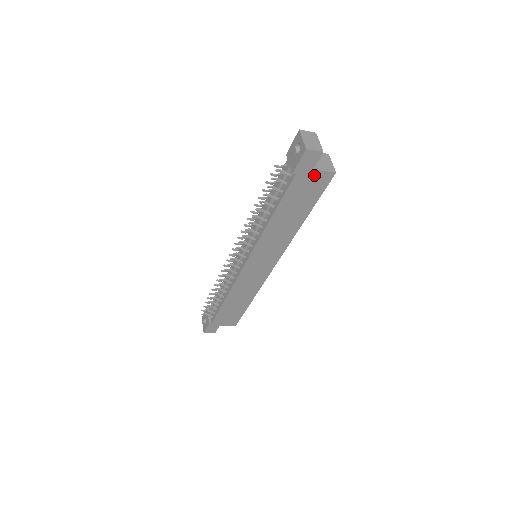
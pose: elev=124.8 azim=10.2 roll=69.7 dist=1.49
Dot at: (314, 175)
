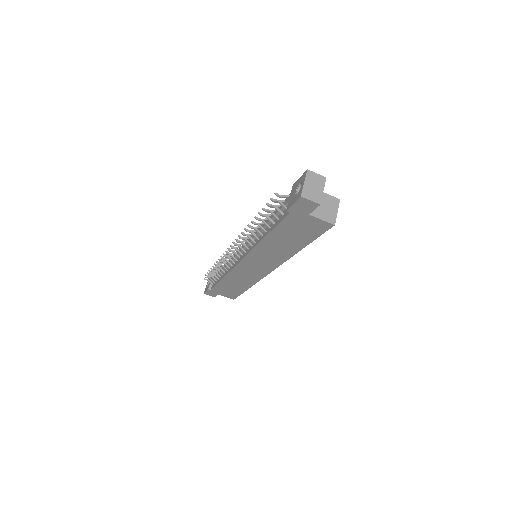
Dot at: (310, 219)
